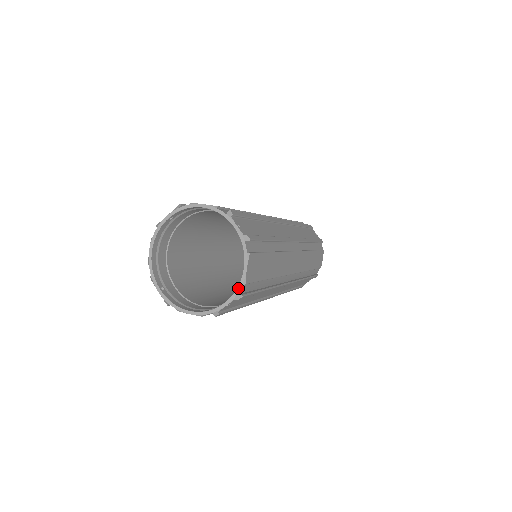
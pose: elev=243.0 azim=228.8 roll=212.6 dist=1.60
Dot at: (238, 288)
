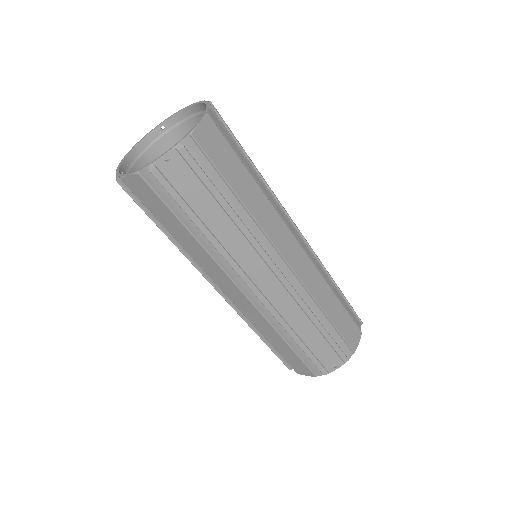
Dot at: (183, 138)
